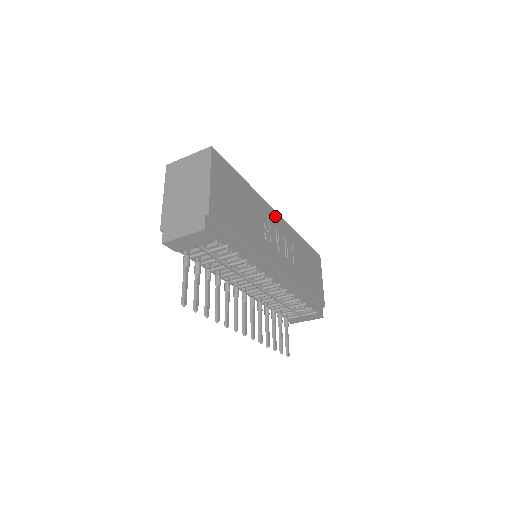
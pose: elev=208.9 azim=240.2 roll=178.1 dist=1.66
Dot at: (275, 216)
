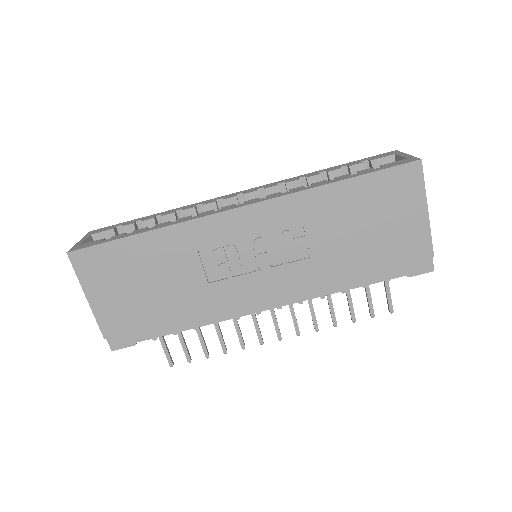
Dot at: (237, 218)
